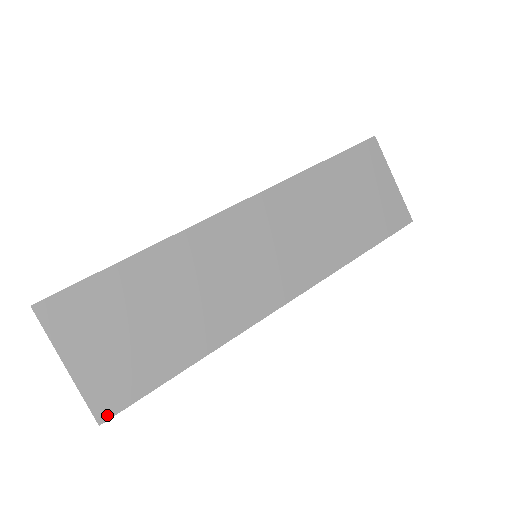
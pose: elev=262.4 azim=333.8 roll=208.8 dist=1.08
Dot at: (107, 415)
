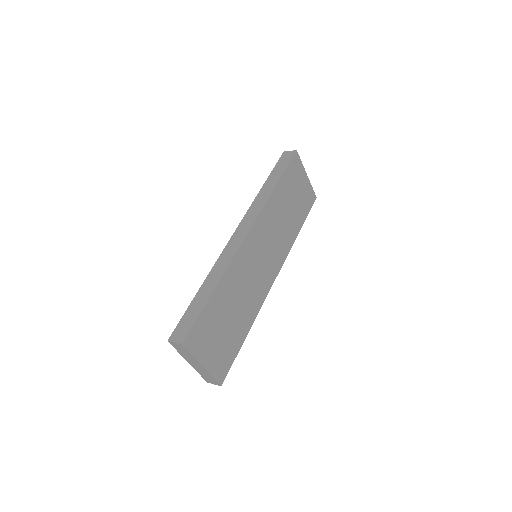
Dot at: (223, 379)
